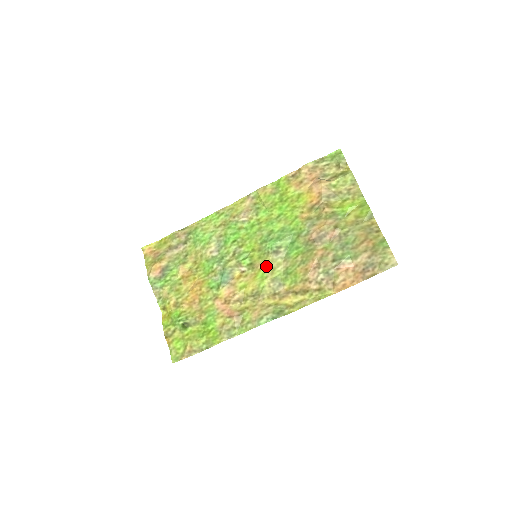
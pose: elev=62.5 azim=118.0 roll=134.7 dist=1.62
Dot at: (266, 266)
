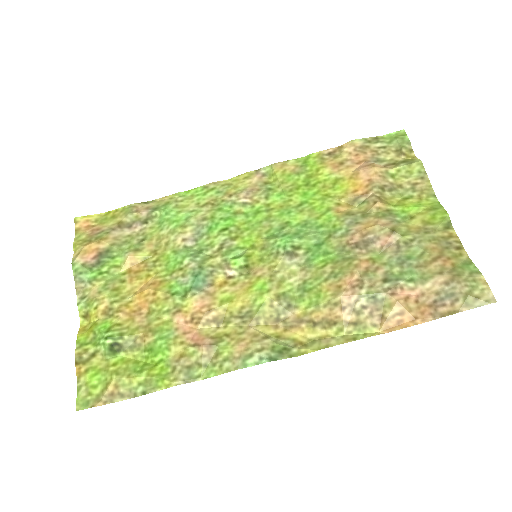
Dot at: (270, 273)
